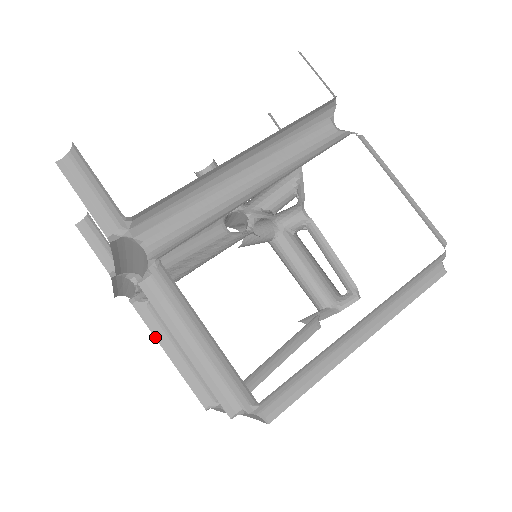
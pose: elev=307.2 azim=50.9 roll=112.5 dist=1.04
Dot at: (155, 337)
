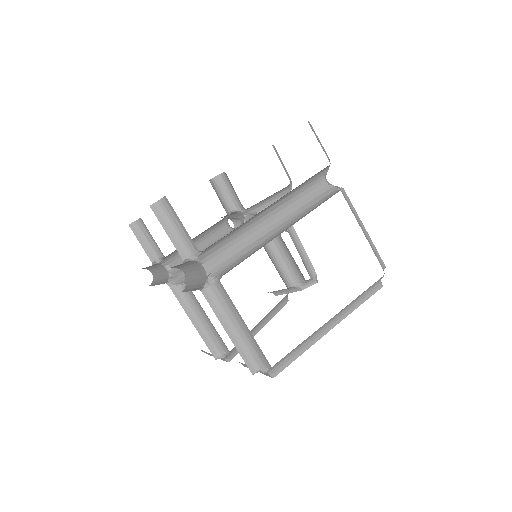
Dot at: (184, 310)
